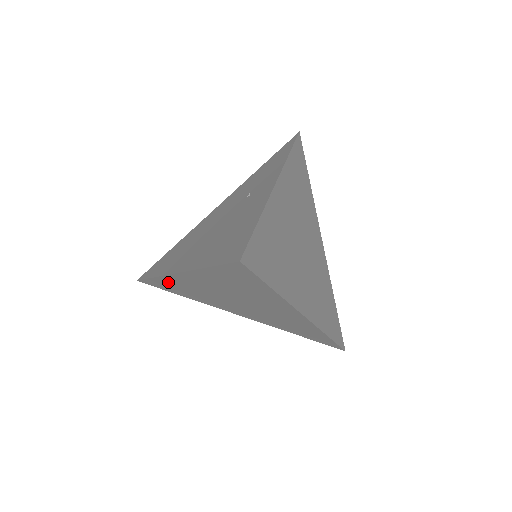
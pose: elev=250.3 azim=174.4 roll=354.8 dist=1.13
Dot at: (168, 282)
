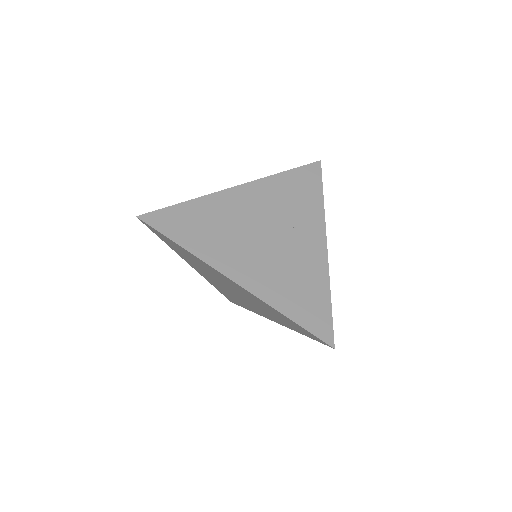
Dot at: (193, 256)
